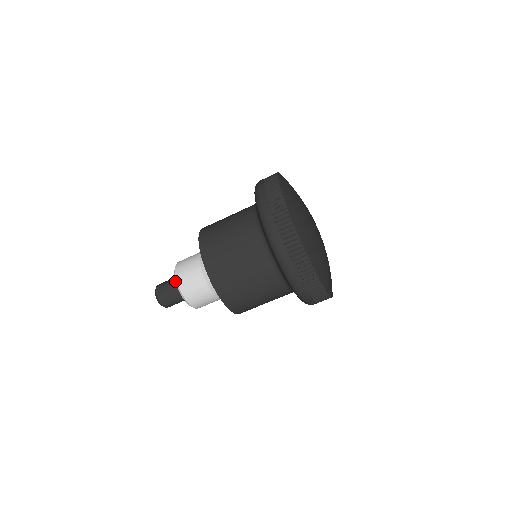
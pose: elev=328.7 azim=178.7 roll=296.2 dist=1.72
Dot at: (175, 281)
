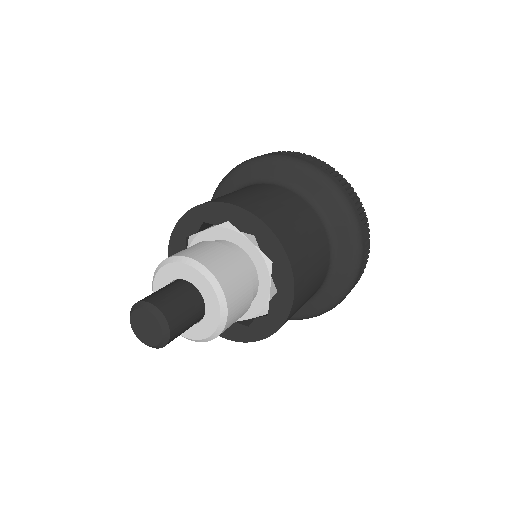
Dot at: (208, 279)
